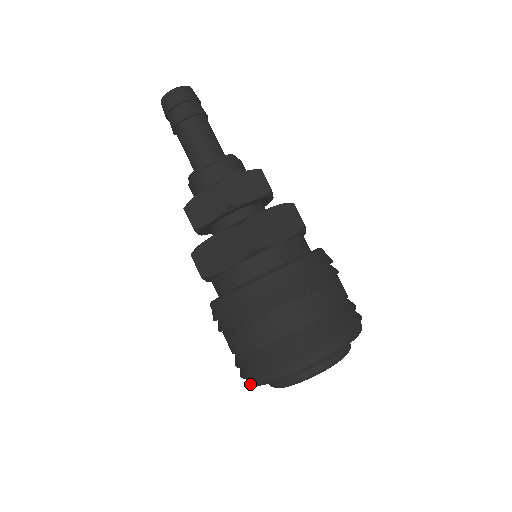
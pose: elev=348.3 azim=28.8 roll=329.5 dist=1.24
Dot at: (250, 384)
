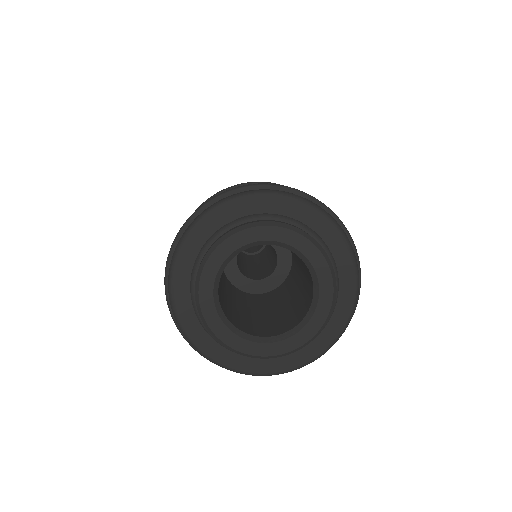
Dot at: (190, 343)
